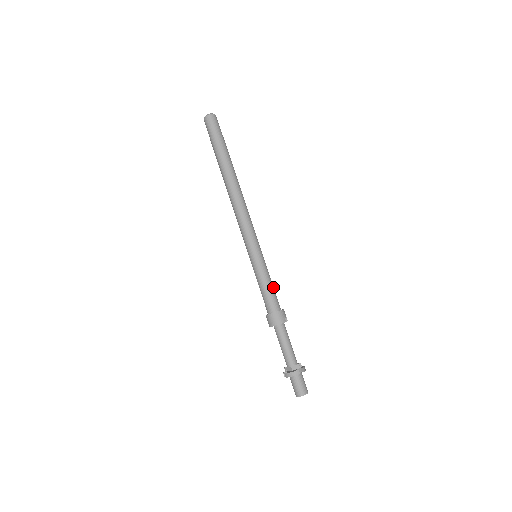
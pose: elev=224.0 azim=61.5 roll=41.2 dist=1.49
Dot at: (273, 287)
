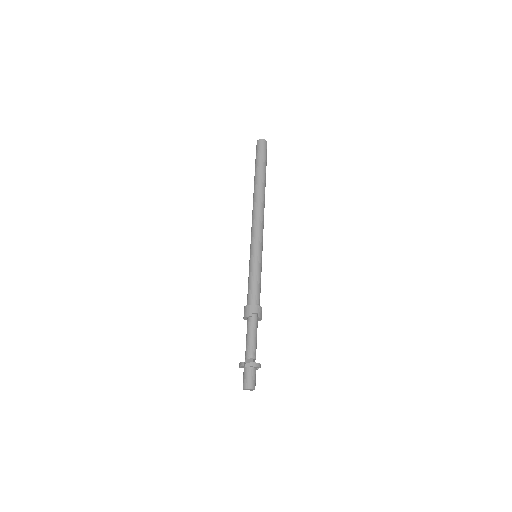
Dot at: (256, 284)
